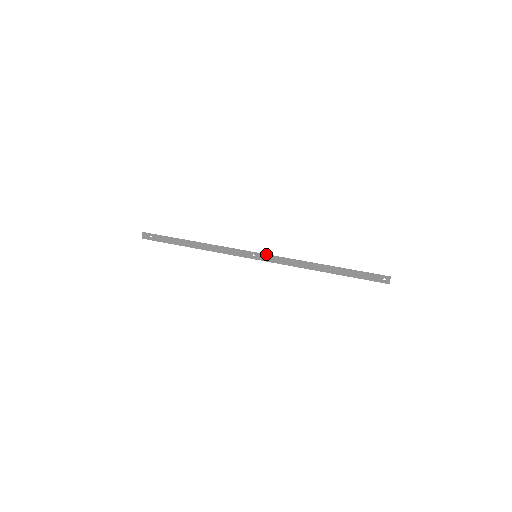
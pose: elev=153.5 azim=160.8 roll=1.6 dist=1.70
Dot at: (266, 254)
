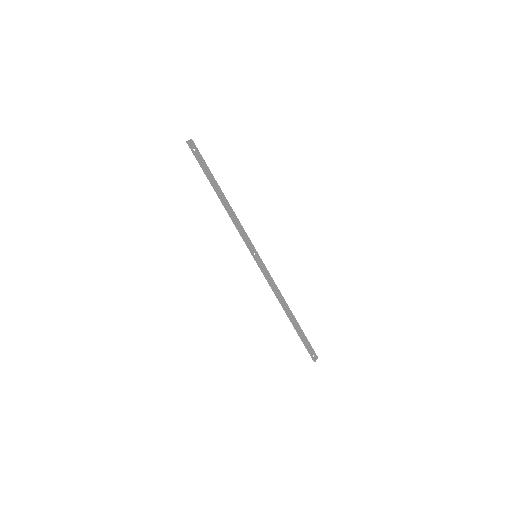
Dot at: (263, 263)
